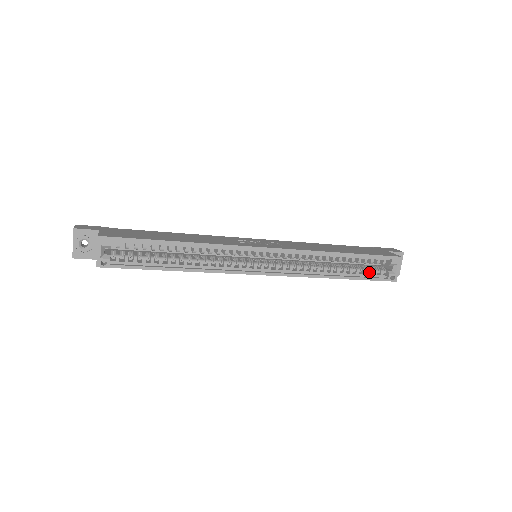
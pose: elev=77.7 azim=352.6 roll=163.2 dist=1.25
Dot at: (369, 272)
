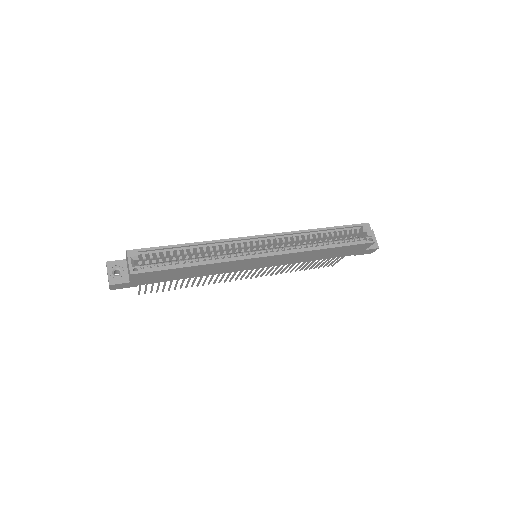
Dot at: (350, 240)
